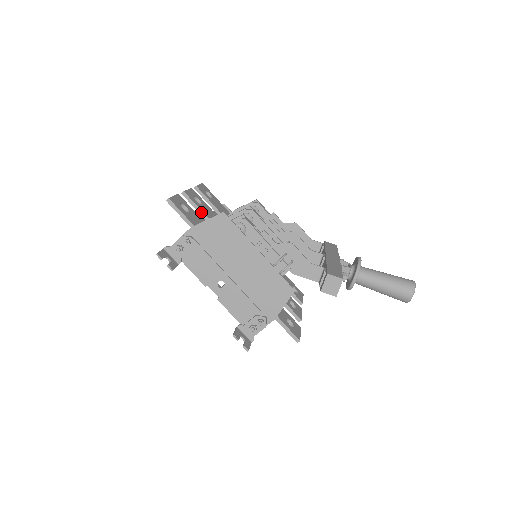
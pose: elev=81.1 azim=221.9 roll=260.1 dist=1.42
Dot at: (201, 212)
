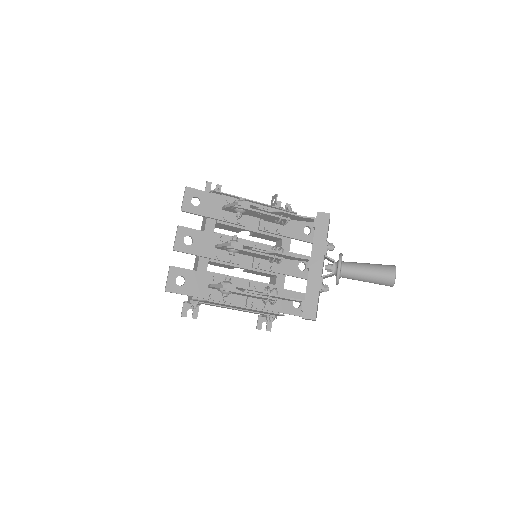
Dot at: (195, 255)
